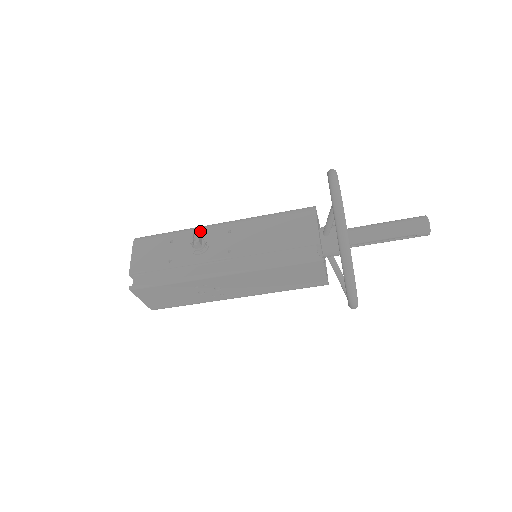
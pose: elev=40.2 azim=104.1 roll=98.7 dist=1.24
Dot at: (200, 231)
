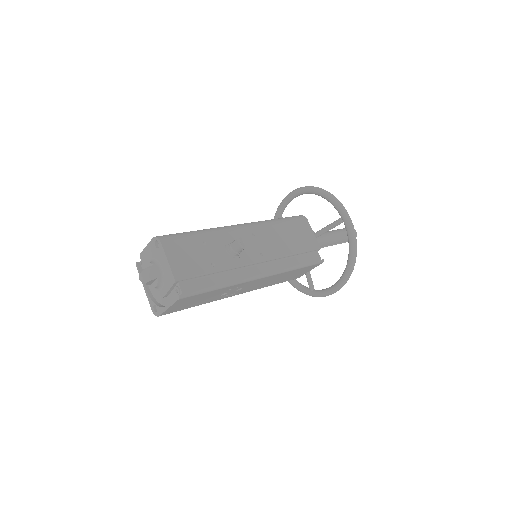
Dot at: (228, 233)
